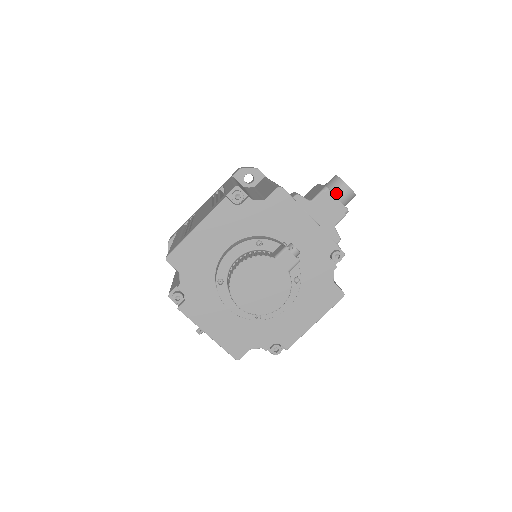
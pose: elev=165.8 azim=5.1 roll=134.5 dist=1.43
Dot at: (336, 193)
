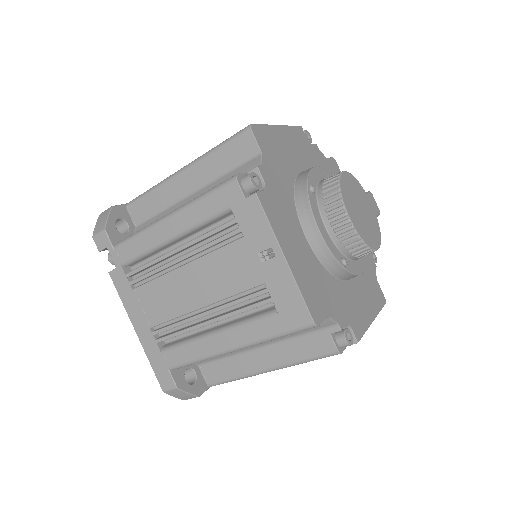
Dot at: occluded
